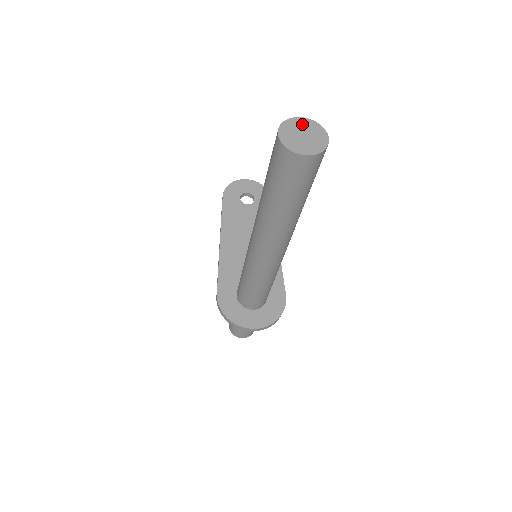
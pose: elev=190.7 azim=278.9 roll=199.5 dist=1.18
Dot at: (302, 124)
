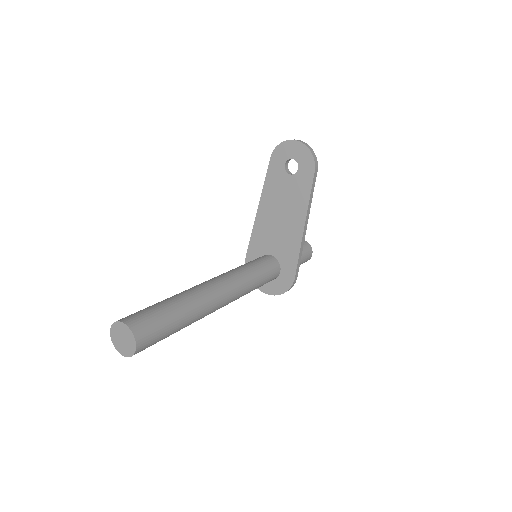
Dot at: (123, 330)
